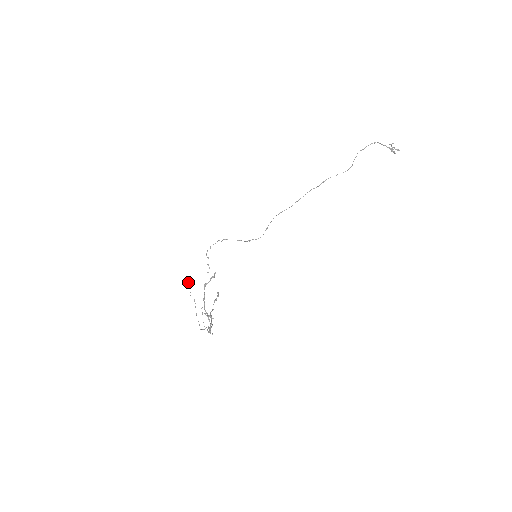
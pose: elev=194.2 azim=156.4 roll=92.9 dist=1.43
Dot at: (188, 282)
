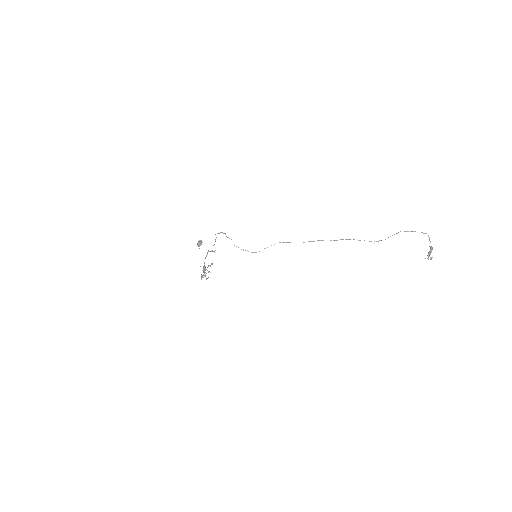
Dot at: (198, 242)
